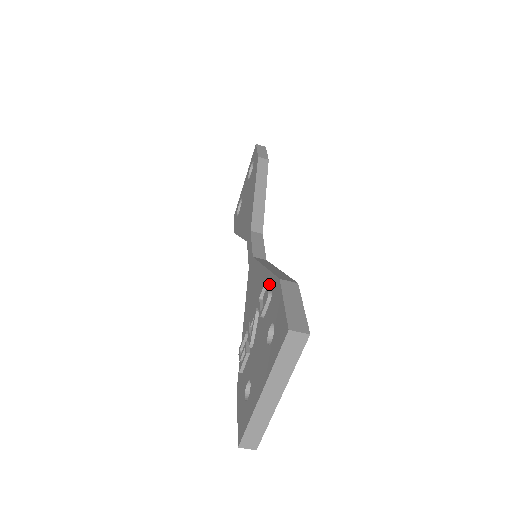
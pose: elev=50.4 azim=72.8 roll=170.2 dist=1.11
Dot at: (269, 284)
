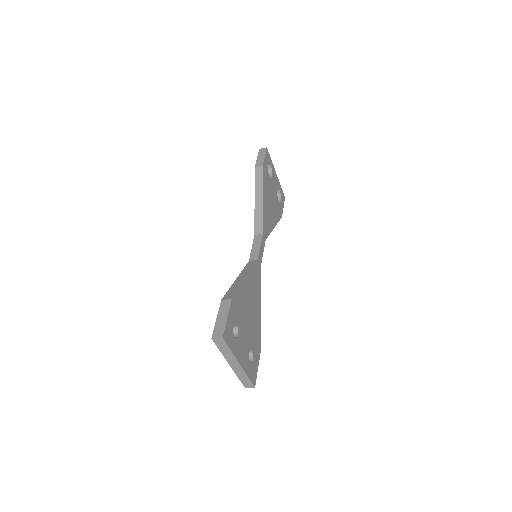
Dot at: occluded
